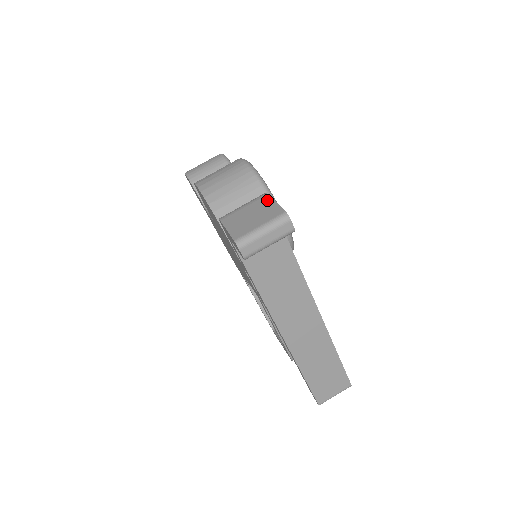
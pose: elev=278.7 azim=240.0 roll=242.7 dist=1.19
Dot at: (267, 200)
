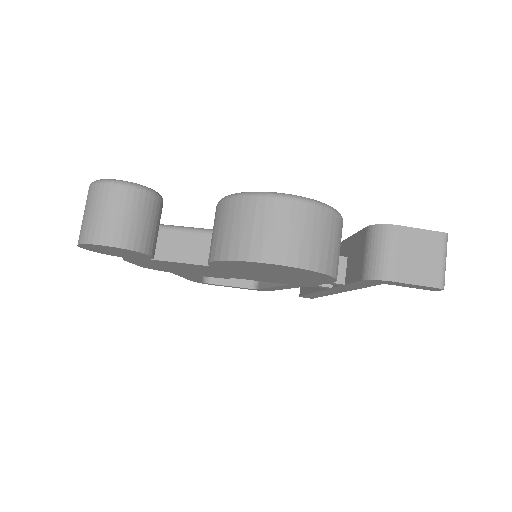
Dot at: (409, 232)
